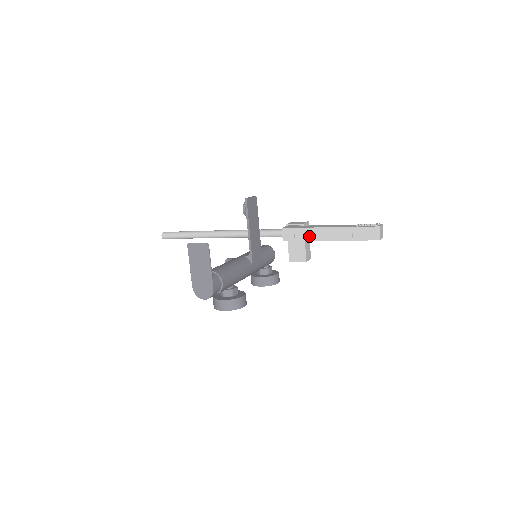
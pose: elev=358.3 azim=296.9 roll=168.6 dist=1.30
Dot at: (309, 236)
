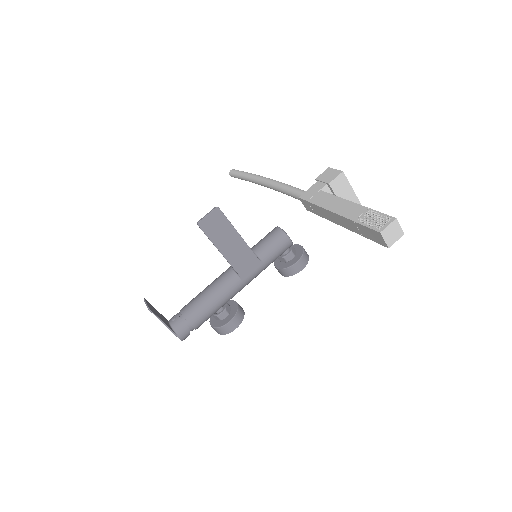
Dot at: (323, 215)
